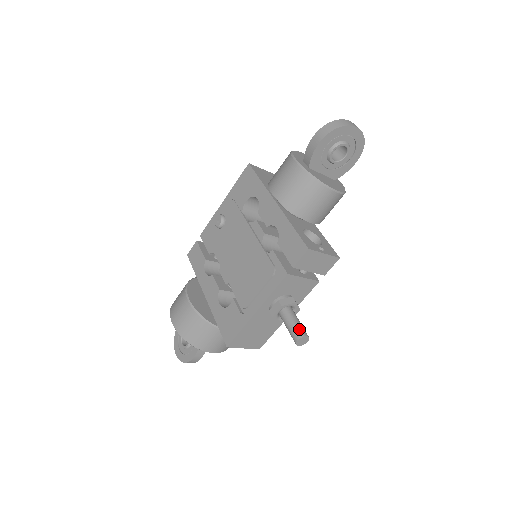
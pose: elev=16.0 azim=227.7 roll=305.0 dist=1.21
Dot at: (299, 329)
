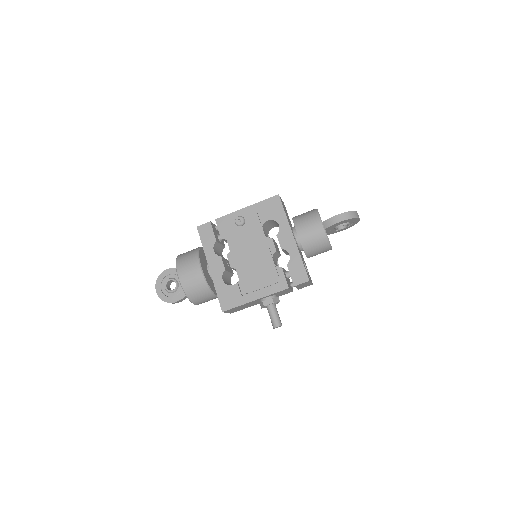
Dot at: (279, 320)
